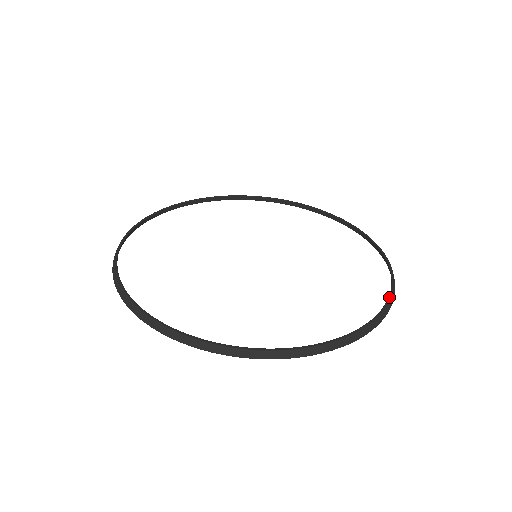
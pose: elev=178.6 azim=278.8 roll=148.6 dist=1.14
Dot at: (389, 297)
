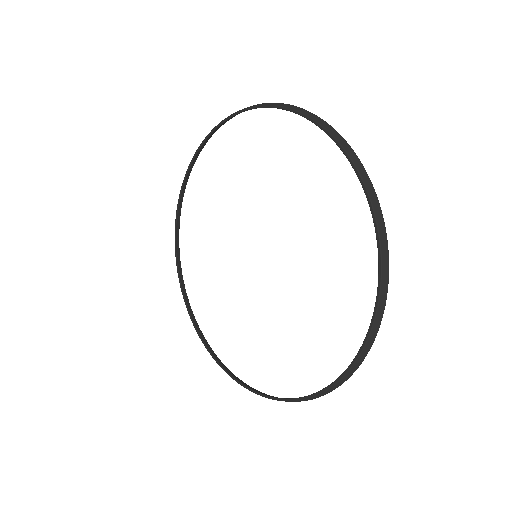
Dot at: (351, 364)
